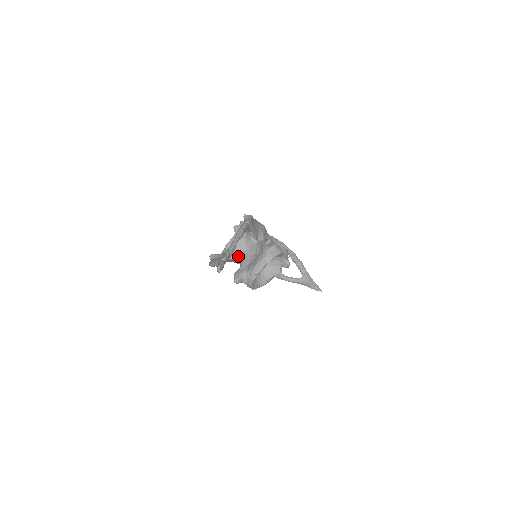
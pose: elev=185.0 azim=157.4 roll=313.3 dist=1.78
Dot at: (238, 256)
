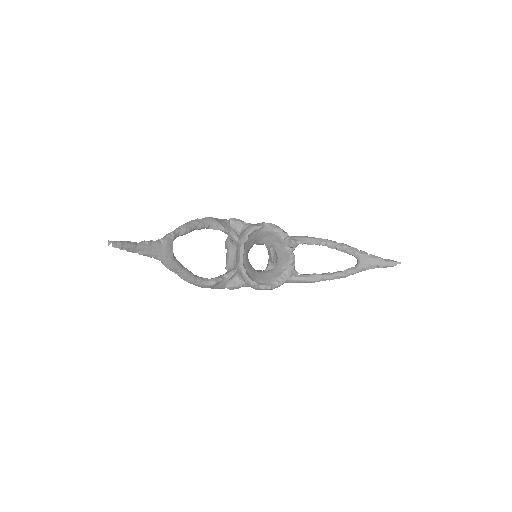
Dot at: (236, 267)
